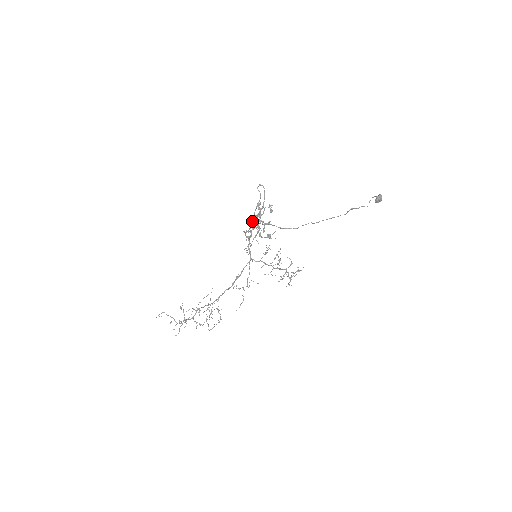
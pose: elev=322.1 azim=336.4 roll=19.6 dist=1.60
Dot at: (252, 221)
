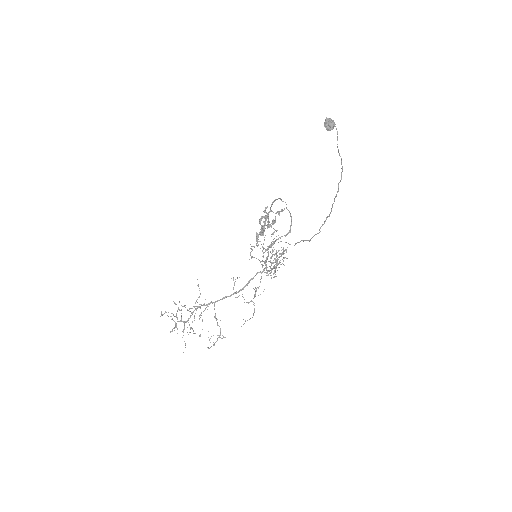
Dot at: (278, 238)
